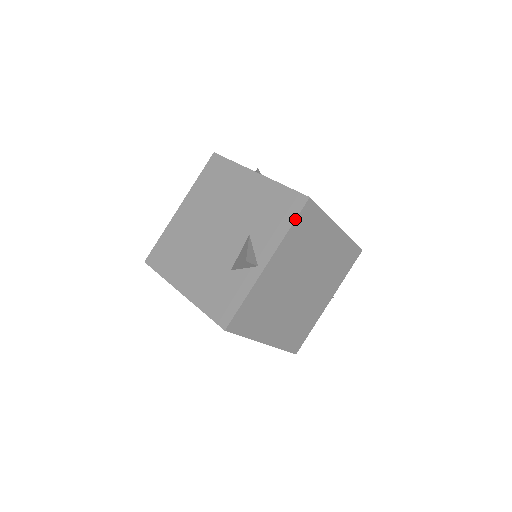
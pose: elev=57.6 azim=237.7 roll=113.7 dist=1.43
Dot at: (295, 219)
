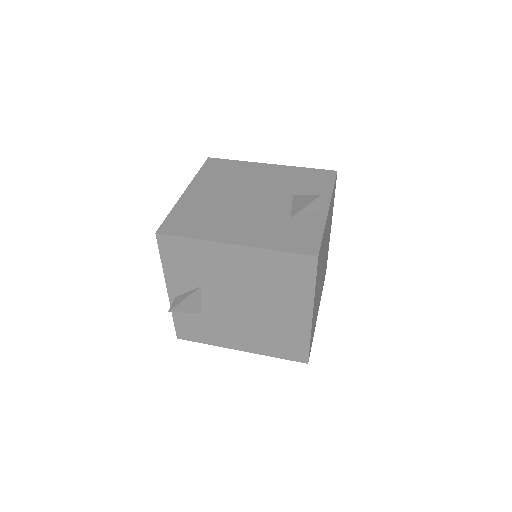
Dot at: (334, 182)
